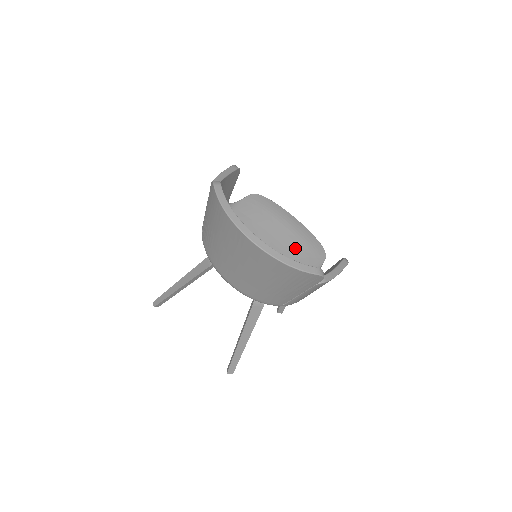
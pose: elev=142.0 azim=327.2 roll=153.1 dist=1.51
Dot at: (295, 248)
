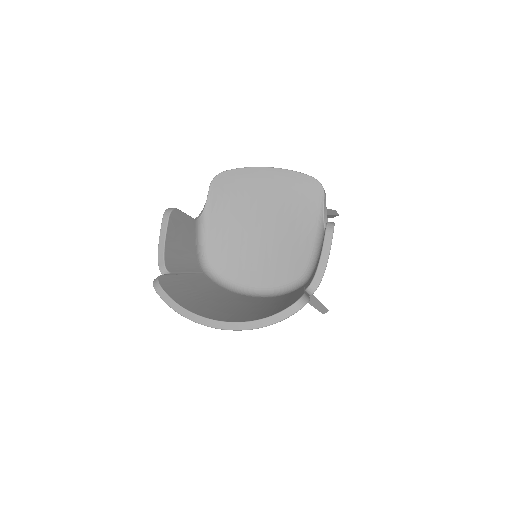
Dot at: (287, 207)
